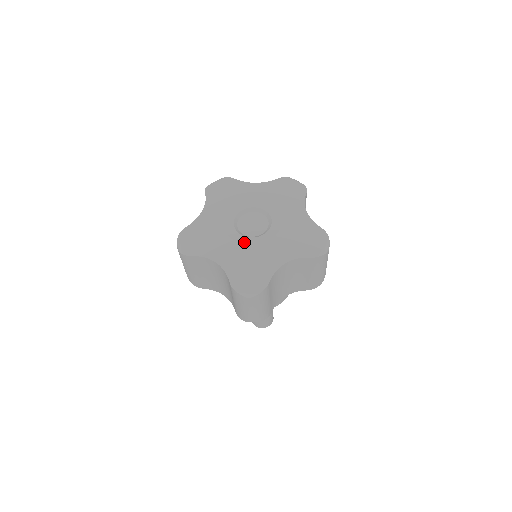
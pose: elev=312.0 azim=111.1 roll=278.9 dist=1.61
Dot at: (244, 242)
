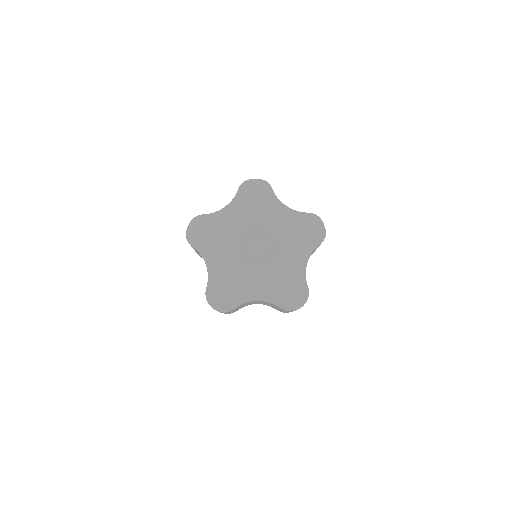
Dot at: (237, 262)
